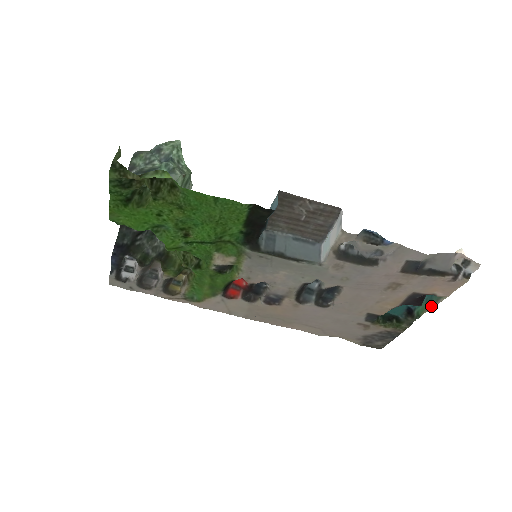
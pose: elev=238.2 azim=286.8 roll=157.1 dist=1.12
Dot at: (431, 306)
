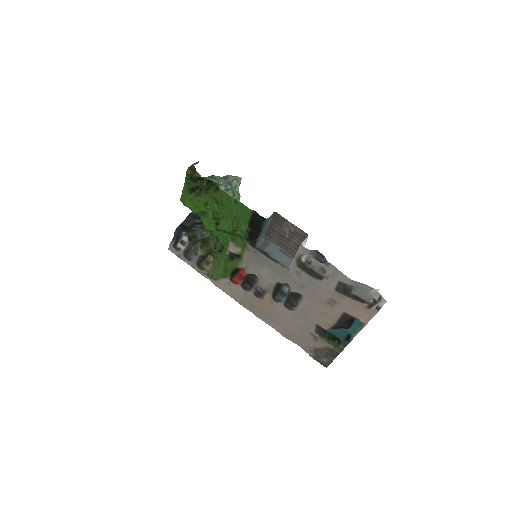
Dot at: (358, 331)
